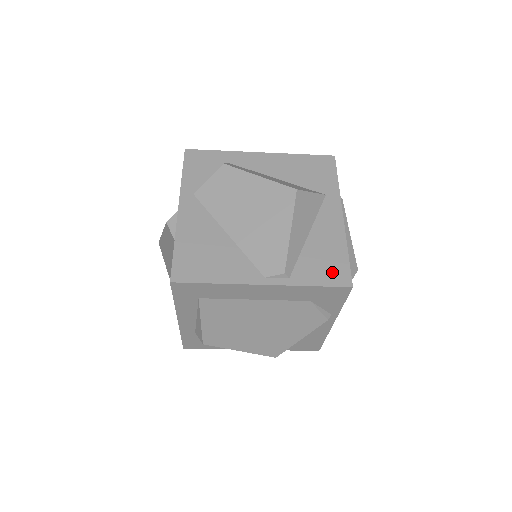
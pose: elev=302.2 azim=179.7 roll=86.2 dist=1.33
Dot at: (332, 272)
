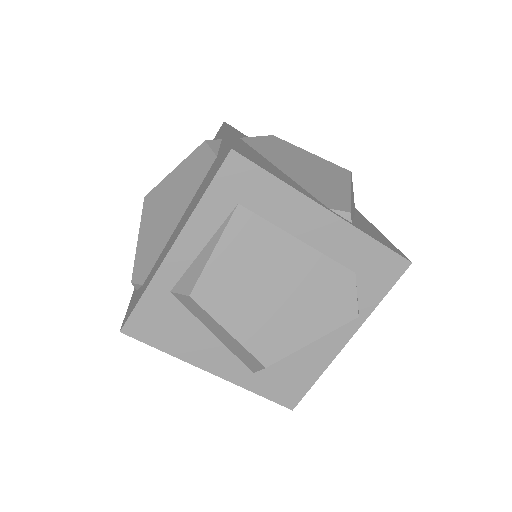
Dot at: (388, 244)
